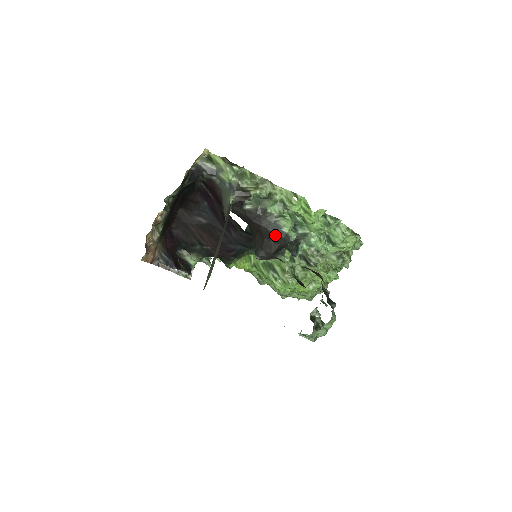
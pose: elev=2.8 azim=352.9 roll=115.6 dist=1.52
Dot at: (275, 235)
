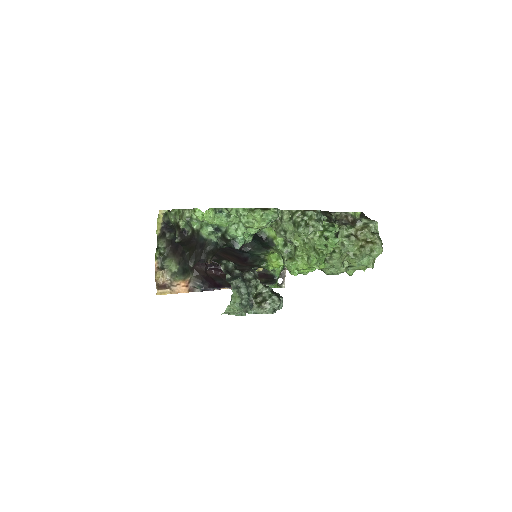
Dot at: (202, 244)
